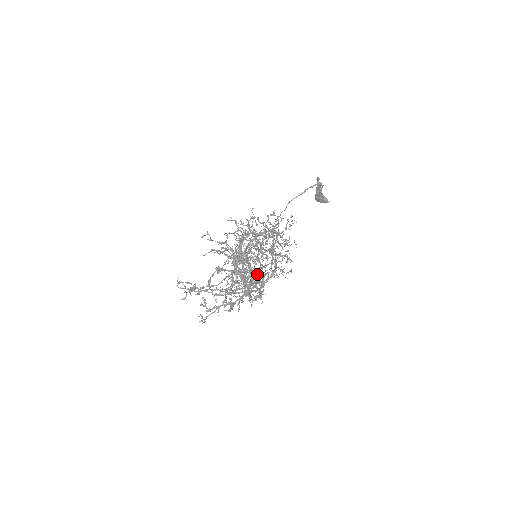
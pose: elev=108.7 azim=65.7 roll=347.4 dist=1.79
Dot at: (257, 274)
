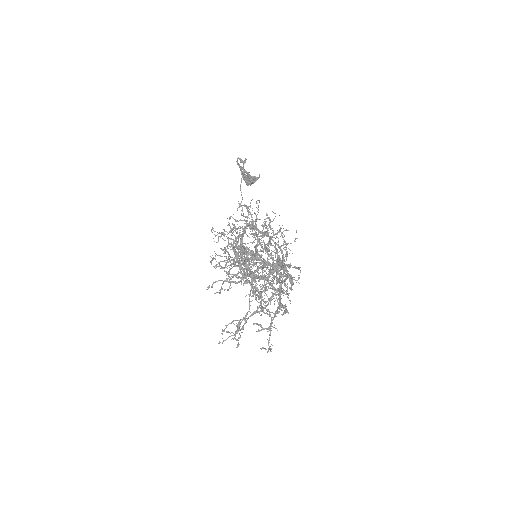
Dot at: occluded
